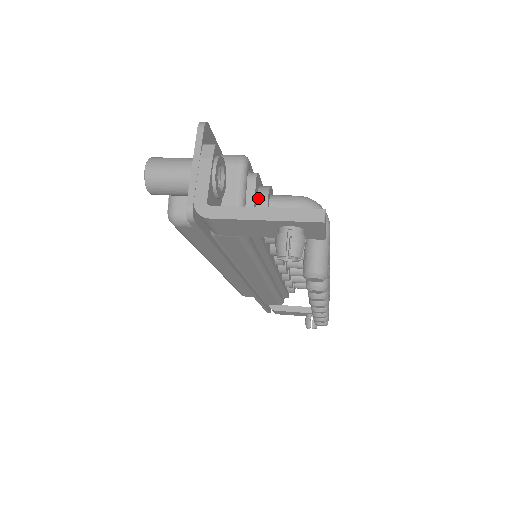
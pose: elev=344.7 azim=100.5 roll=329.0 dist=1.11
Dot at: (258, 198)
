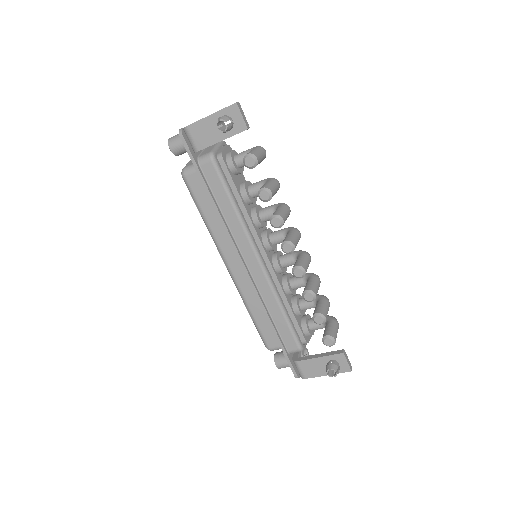
Dot at: (228, 152)
